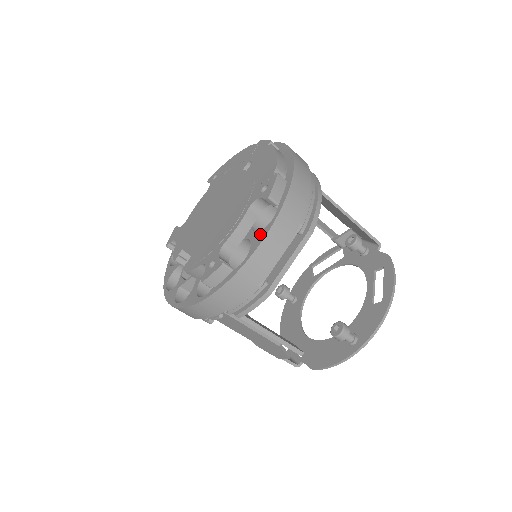
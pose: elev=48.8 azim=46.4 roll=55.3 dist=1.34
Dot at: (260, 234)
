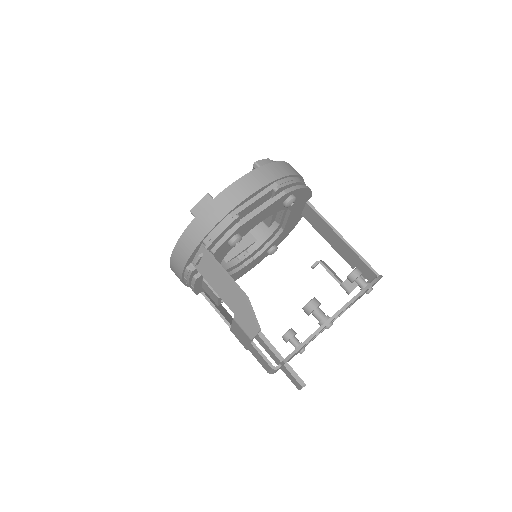
Dot at: occluded
